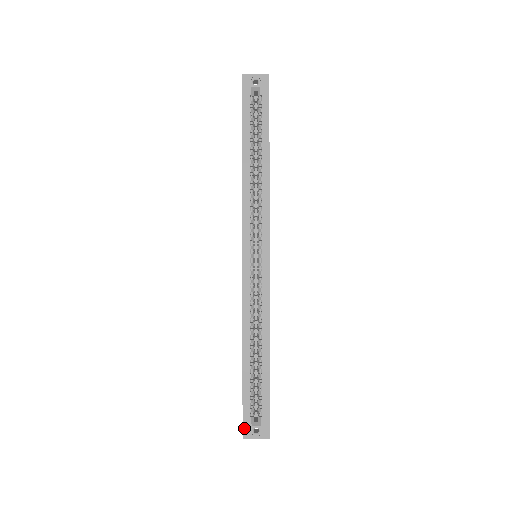
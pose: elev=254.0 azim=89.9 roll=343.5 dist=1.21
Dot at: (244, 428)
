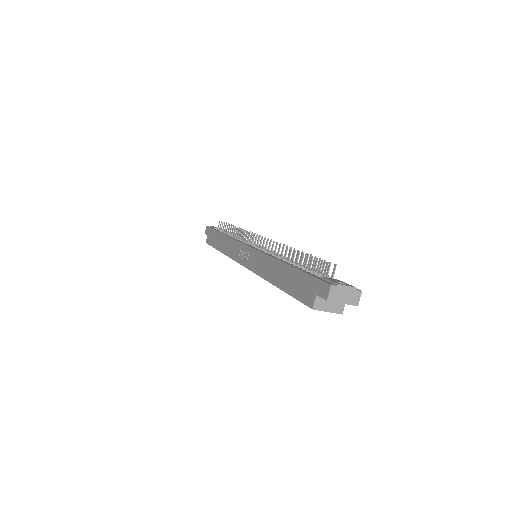
Dot at: (207, 235)
